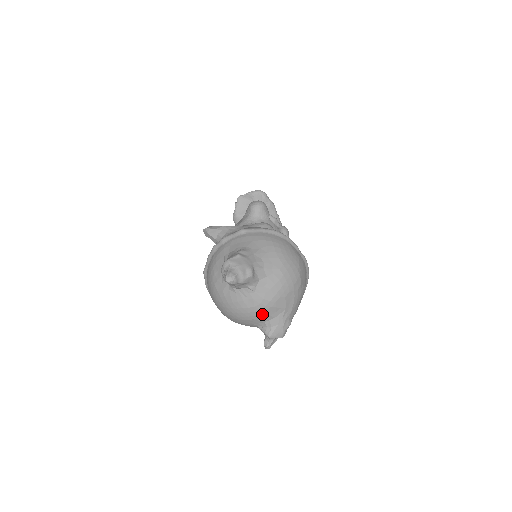
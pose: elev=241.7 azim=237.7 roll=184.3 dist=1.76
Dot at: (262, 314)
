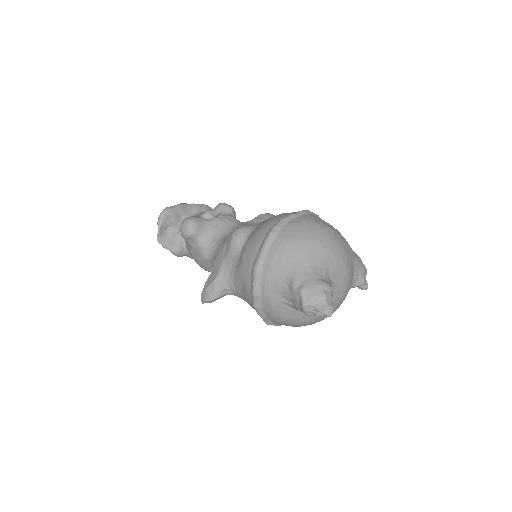
Dot at: (350, 284)
